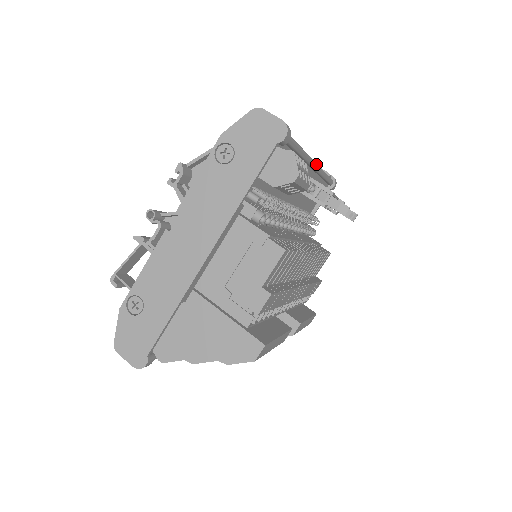
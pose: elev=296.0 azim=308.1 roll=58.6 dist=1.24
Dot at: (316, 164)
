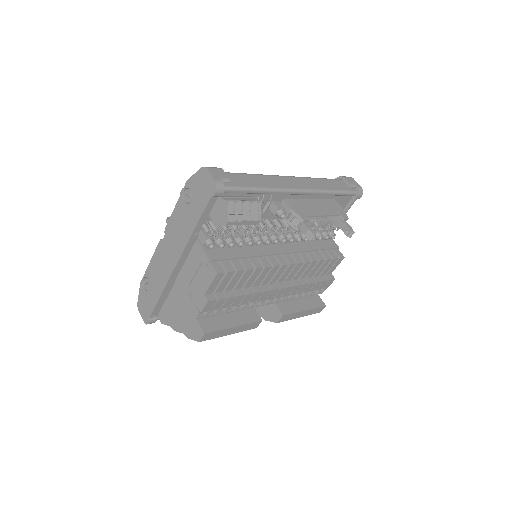
Dot at: (301, 191)
